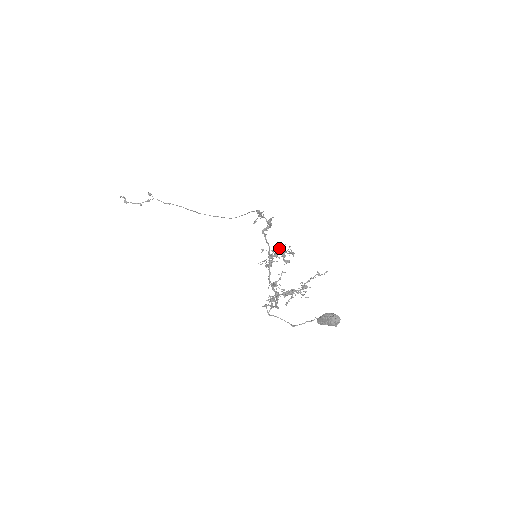
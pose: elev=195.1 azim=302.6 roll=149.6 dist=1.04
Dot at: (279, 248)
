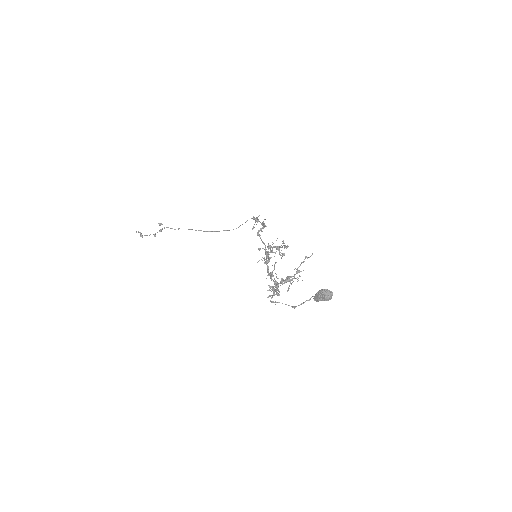
Dot at: (272, 244)
